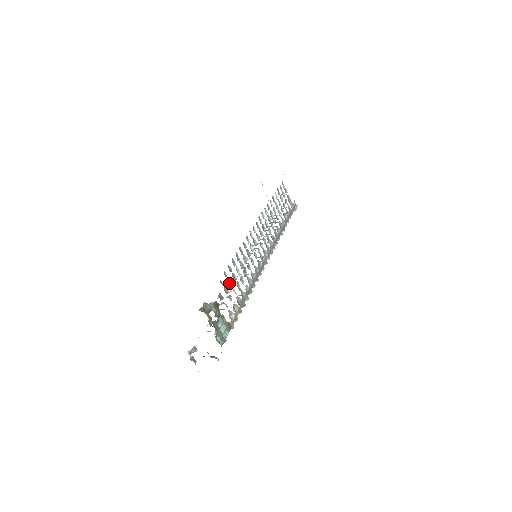
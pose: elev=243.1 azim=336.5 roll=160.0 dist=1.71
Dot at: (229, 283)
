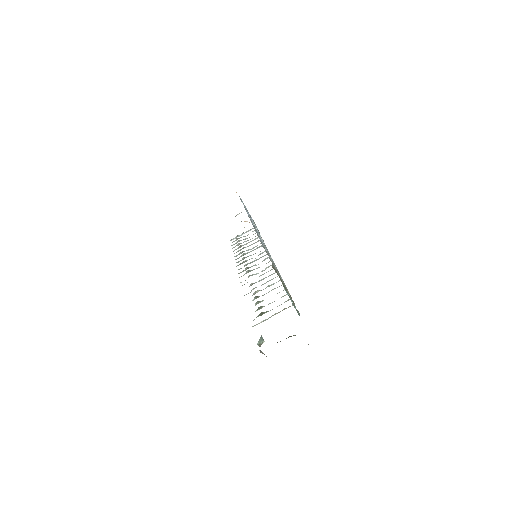
Dot at: occluded
